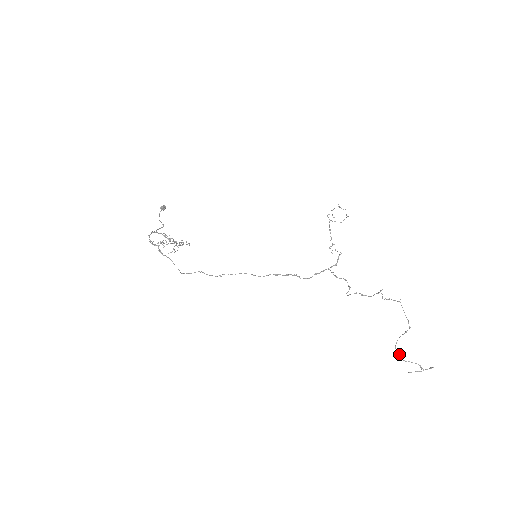
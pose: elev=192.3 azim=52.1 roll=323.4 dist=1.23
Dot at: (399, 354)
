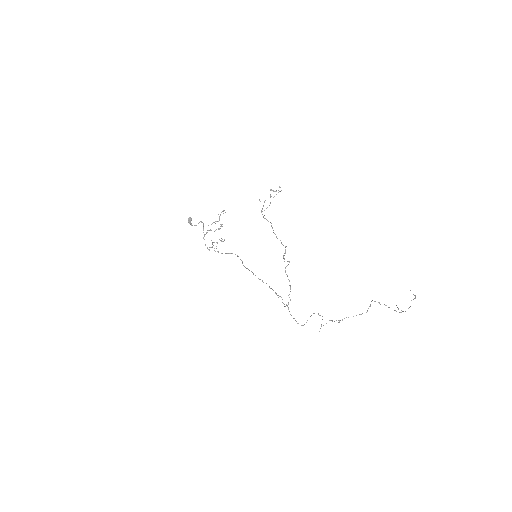
Dot at: (380, 304)
